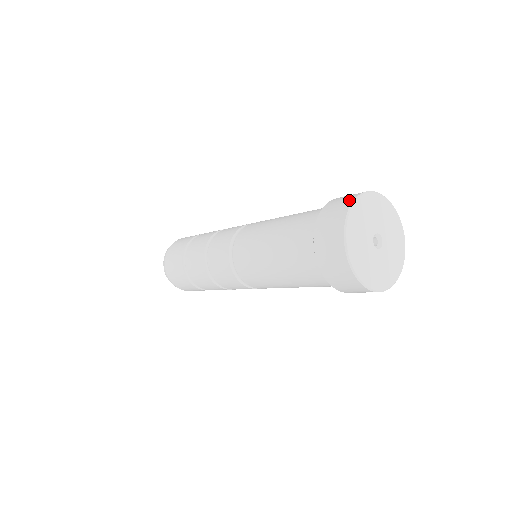
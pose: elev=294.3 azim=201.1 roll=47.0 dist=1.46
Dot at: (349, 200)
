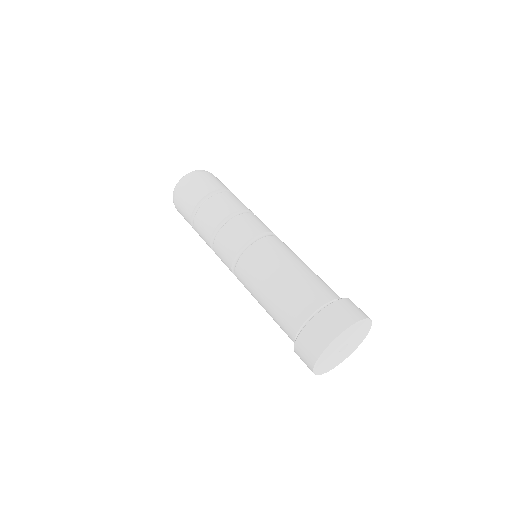
Dot at: (355, 318)
